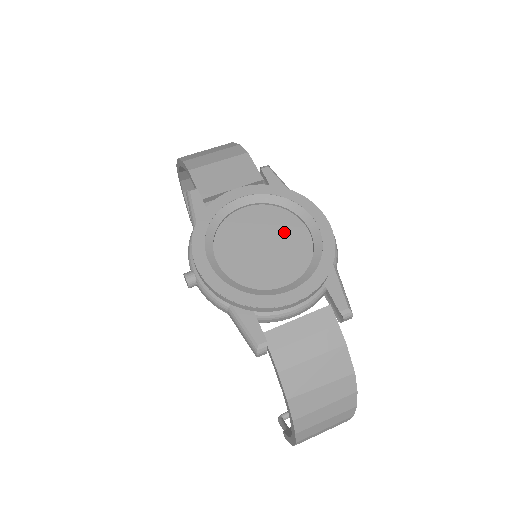
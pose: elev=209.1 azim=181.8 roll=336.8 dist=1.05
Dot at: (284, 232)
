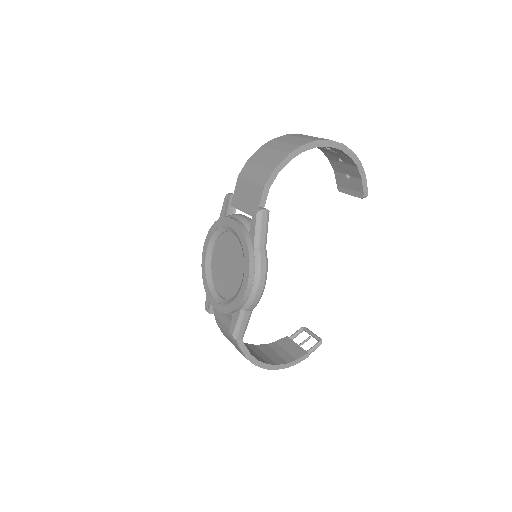
Dot at: (237, 267)
